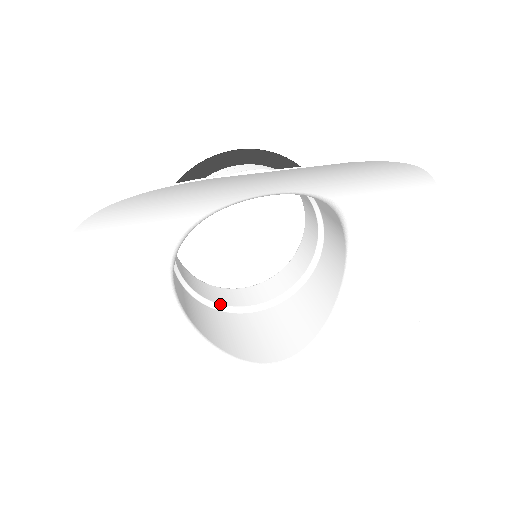
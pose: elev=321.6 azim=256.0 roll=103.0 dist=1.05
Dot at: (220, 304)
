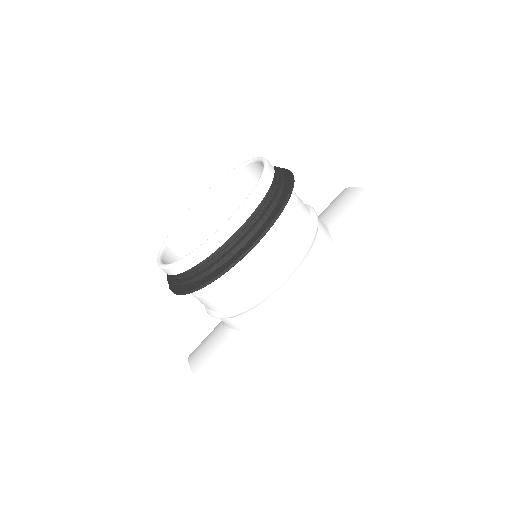
Dot at: occluded
